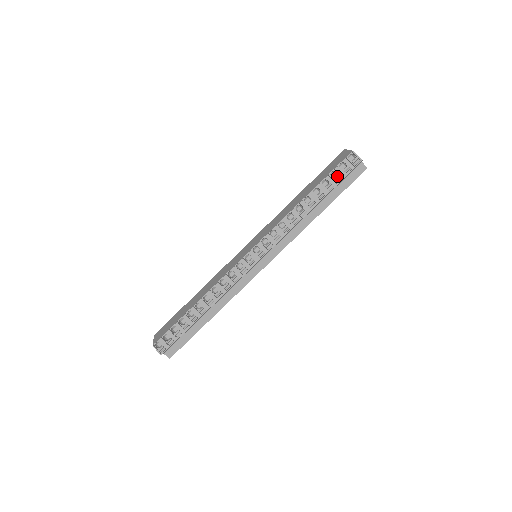
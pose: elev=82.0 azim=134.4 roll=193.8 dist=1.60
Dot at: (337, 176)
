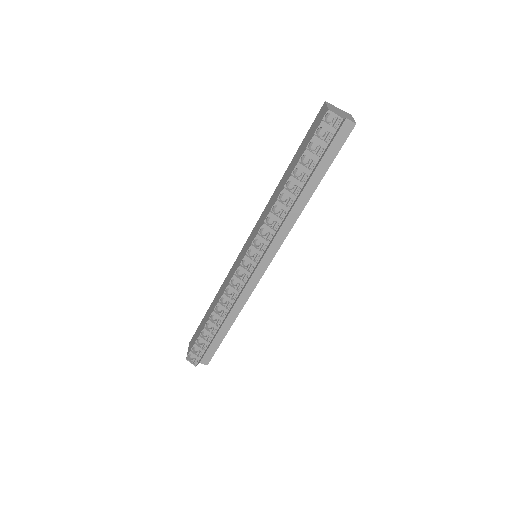
Dot at: (317, 147)
